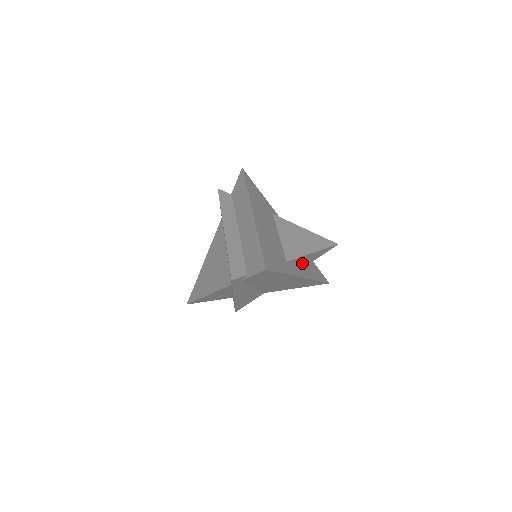
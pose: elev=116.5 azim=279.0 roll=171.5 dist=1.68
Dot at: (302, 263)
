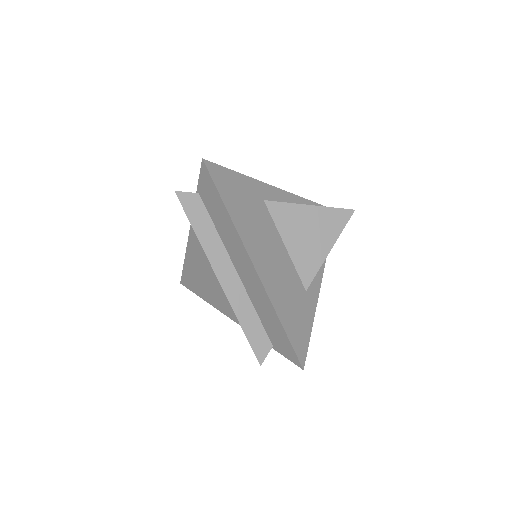
Dot at: occluded
